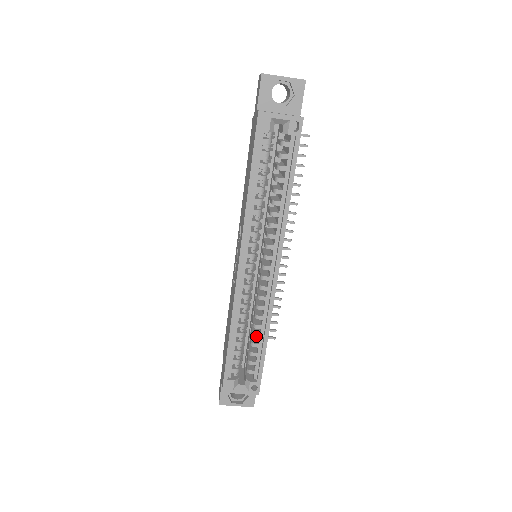
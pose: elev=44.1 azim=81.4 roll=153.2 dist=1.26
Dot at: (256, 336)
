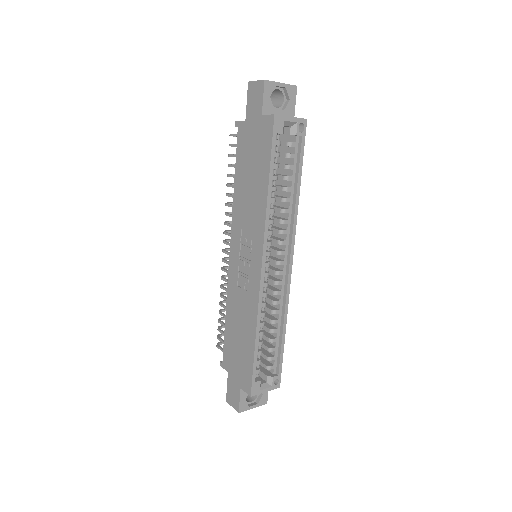
Dot at: (274, 331)
